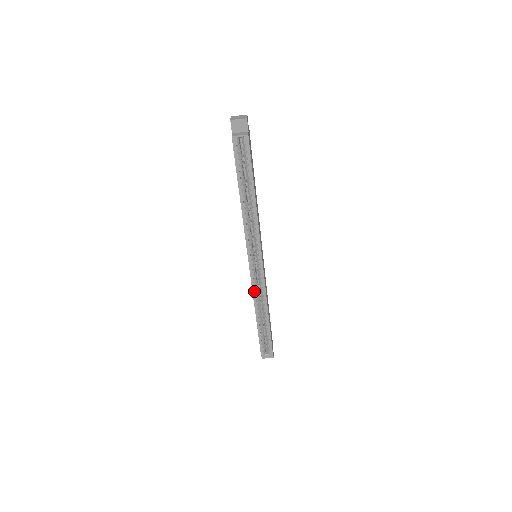
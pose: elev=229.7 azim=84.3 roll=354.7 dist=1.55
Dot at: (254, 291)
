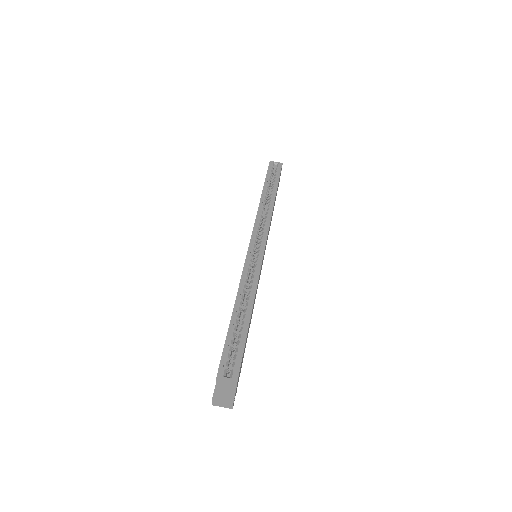
Dot at: (245, 270)
